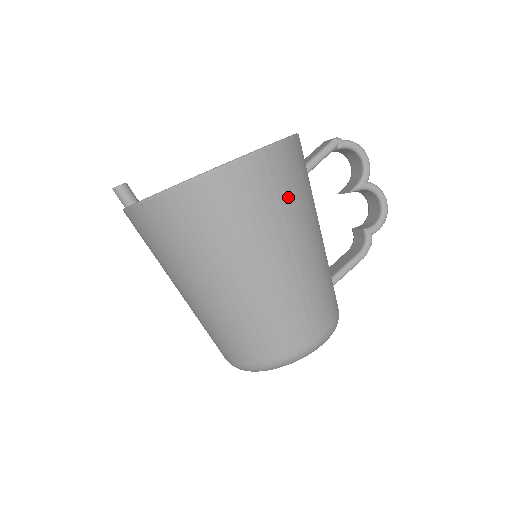
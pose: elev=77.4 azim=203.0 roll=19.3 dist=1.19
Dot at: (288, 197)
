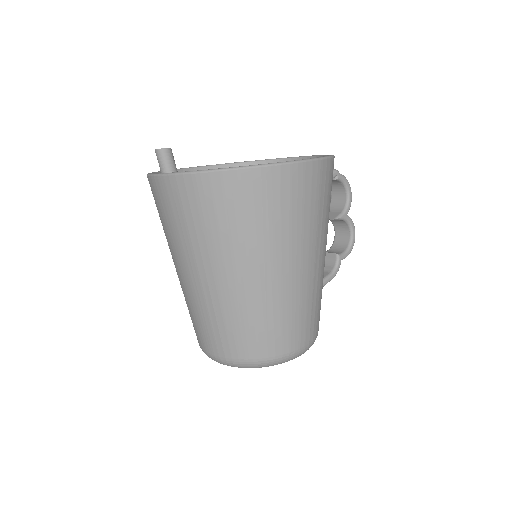
Dot at: (327, 207)
